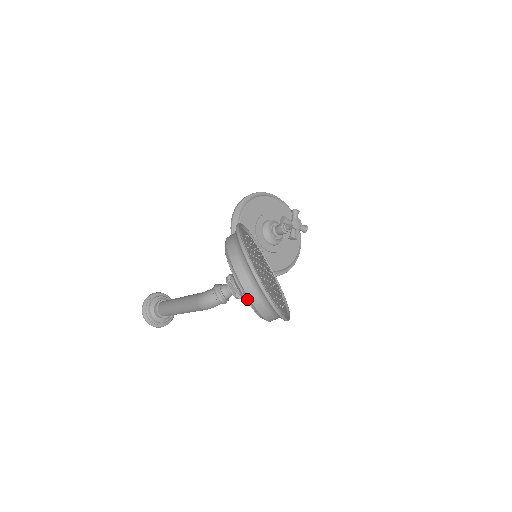
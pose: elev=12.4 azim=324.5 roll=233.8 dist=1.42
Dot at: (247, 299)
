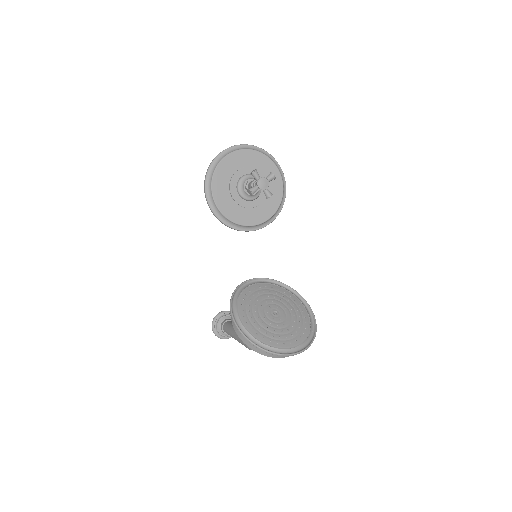
Dot at: (279, 357)
